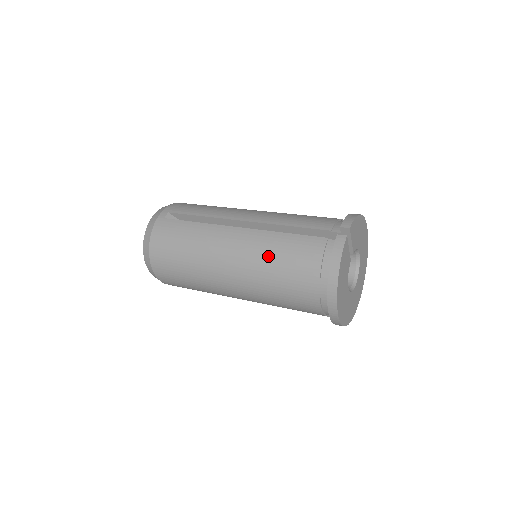
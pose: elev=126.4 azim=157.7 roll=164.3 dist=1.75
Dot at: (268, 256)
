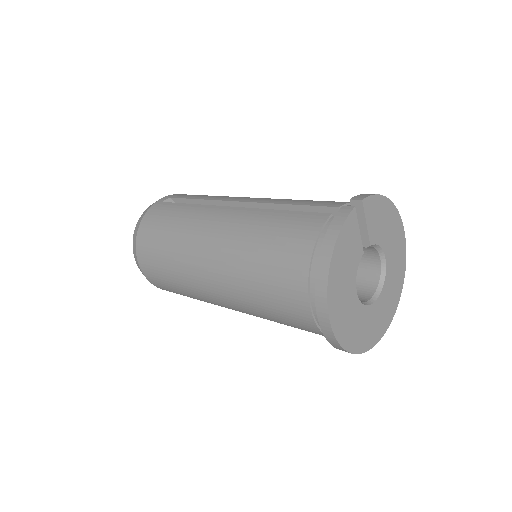
Dot at: (254, 236)
